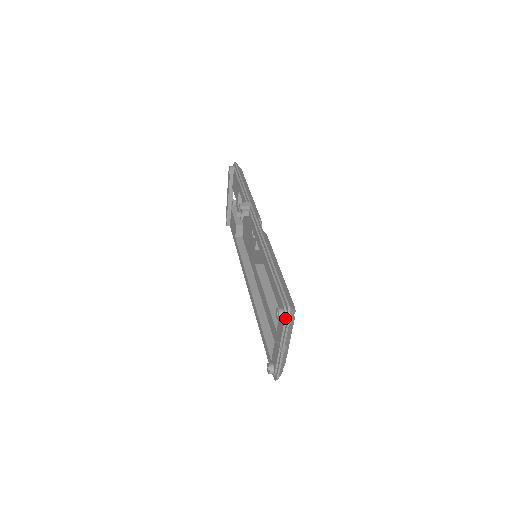
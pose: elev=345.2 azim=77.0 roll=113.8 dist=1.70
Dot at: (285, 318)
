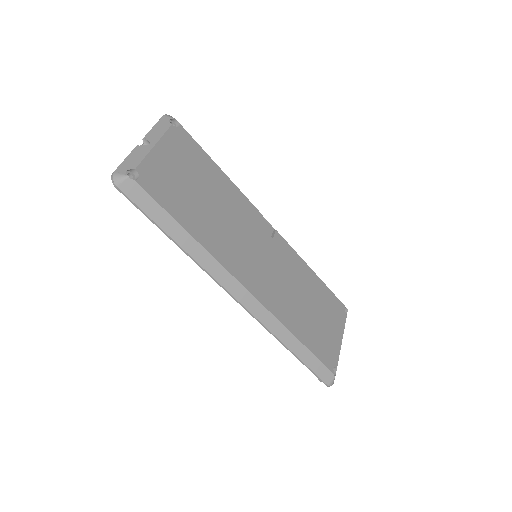
Dot at: occluded
